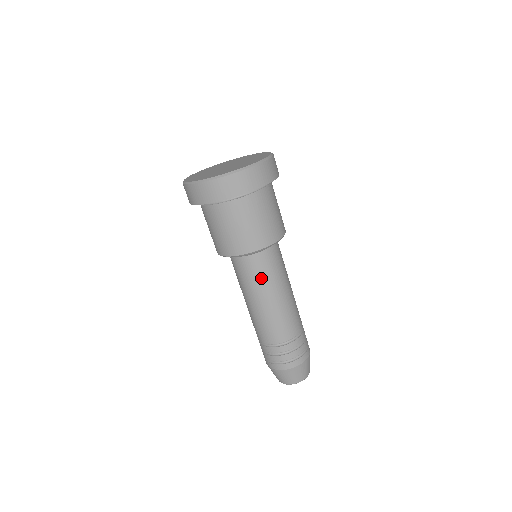
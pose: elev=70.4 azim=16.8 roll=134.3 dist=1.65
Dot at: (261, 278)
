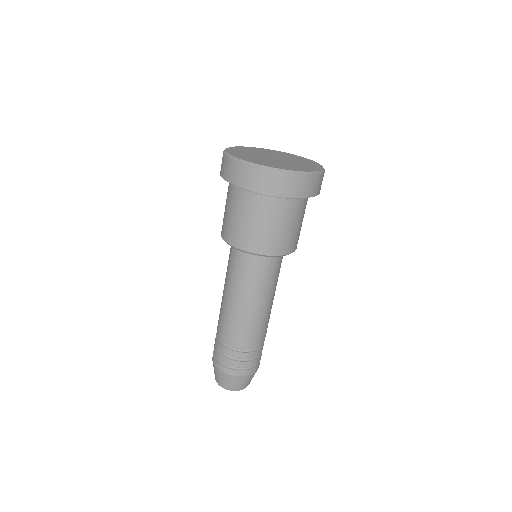
Dot at: (250, 280)
